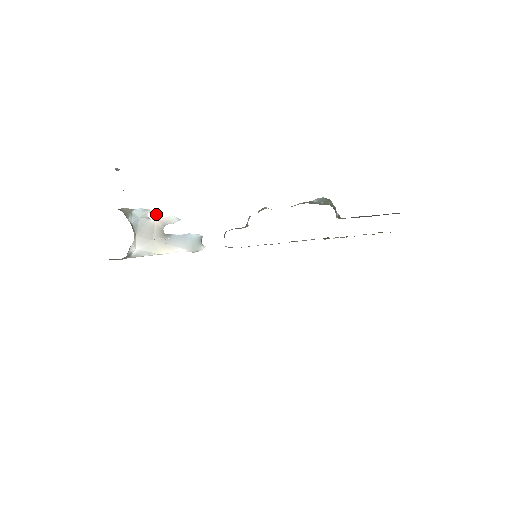
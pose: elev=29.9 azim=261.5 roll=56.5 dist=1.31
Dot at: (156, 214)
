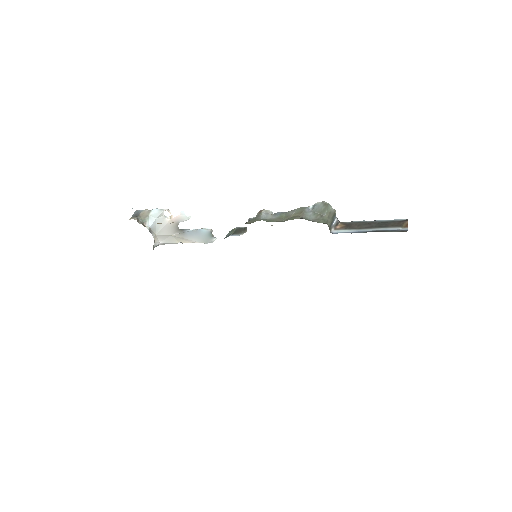
Dot at: (170, 212)
